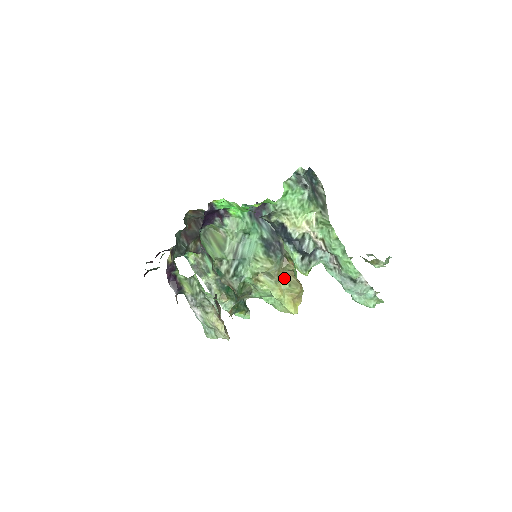
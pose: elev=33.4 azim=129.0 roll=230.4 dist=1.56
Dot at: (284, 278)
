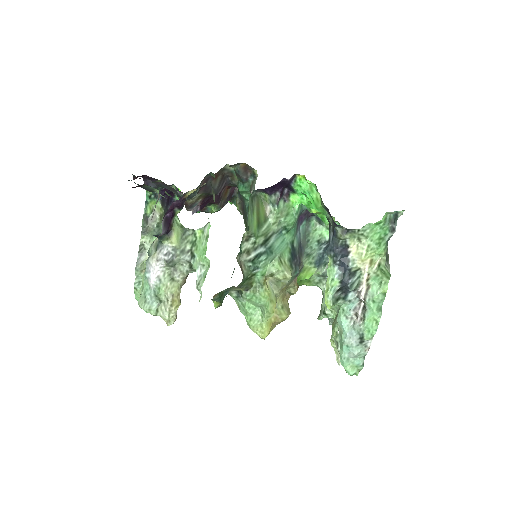
Dot at: (282, 296)
